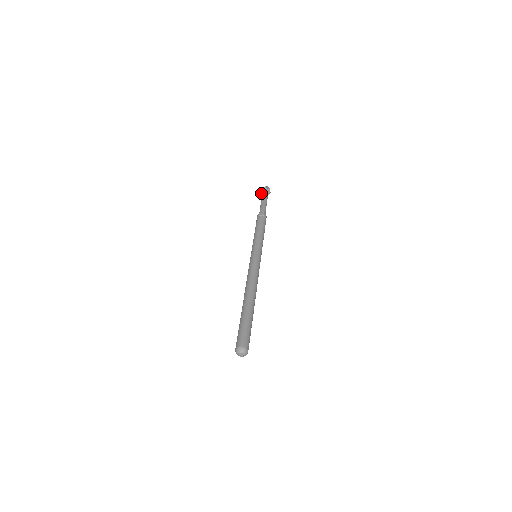
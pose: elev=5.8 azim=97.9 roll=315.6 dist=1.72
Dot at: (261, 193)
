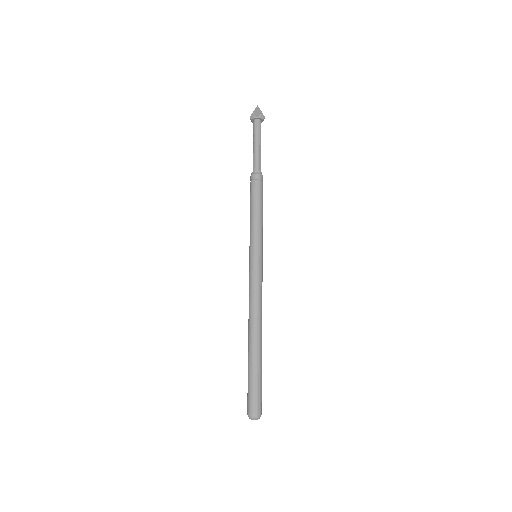
Dot at: occluded
